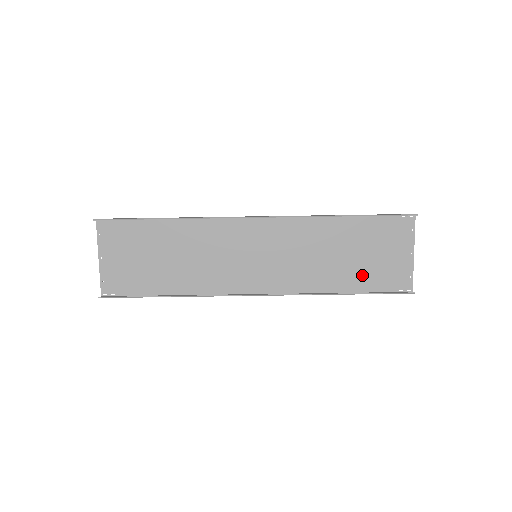
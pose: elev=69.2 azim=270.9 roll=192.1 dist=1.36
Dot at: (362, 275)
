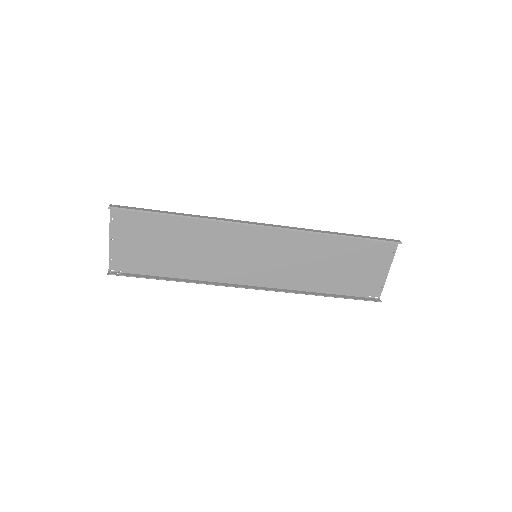
Dot at: (342, 282)
